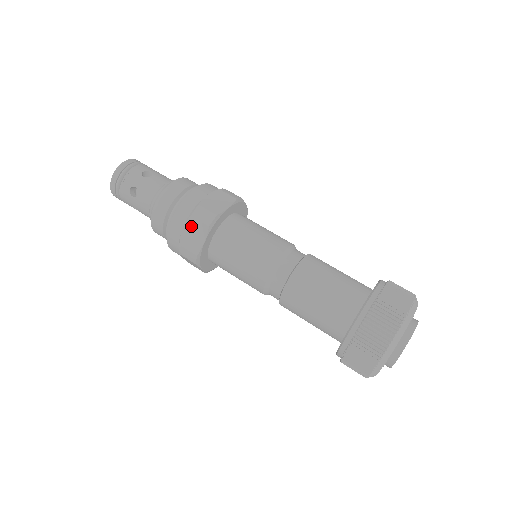
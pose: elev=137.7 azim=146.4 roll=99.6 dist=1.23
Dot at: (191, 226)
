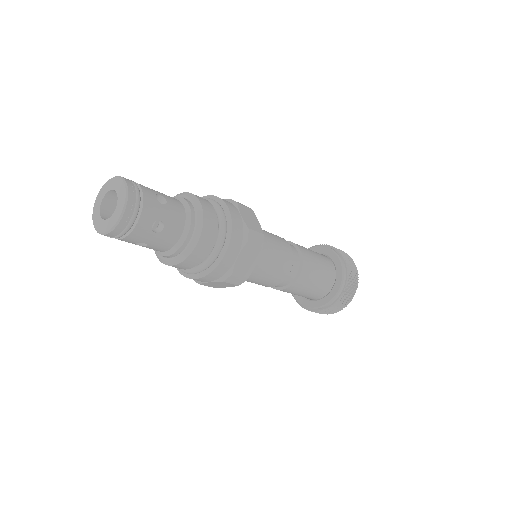
Dot at: (247, 252)
